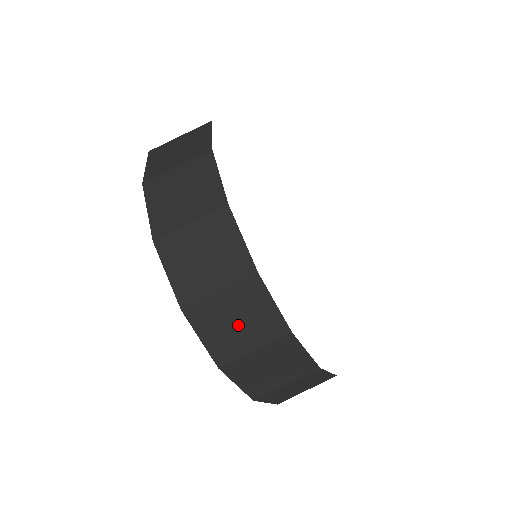
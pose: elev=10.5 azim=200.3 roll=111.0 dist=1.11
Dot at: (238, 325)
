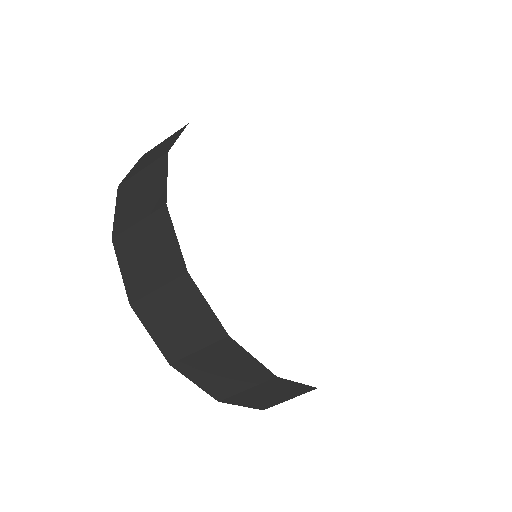
Dot at: (270, 396)
